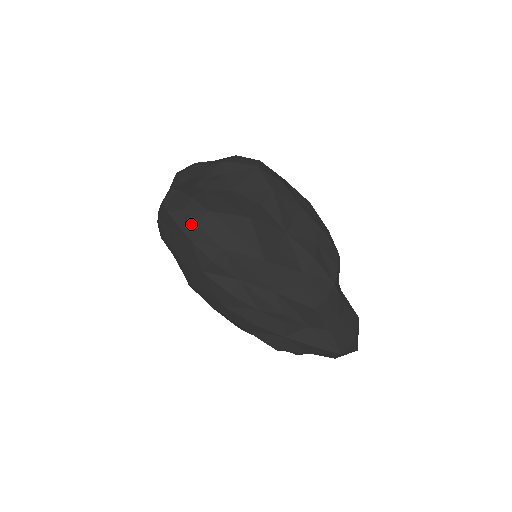
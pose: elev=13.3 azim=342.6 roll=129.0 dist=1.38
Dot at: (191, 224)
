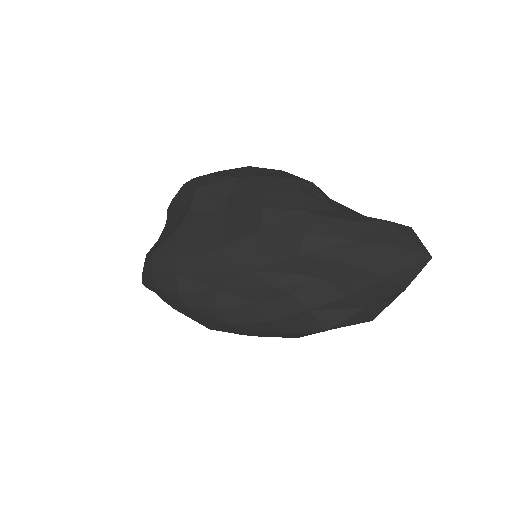
Dot at: (150, 276)
